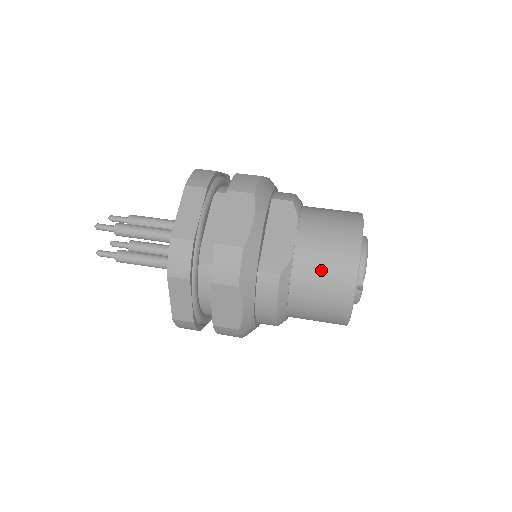
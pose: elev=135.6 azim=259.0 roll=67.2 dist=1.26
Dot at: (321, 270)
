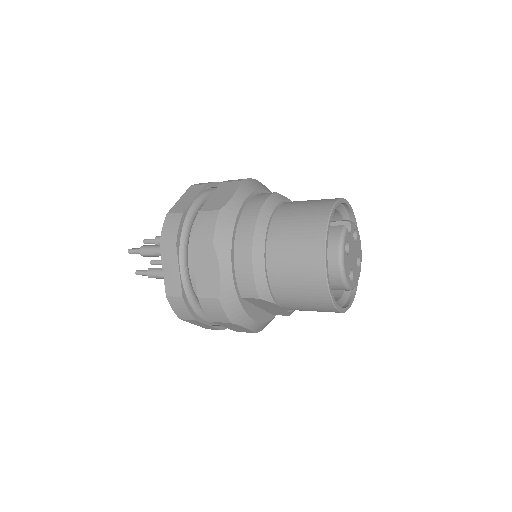
Dot at: (311, 200)
